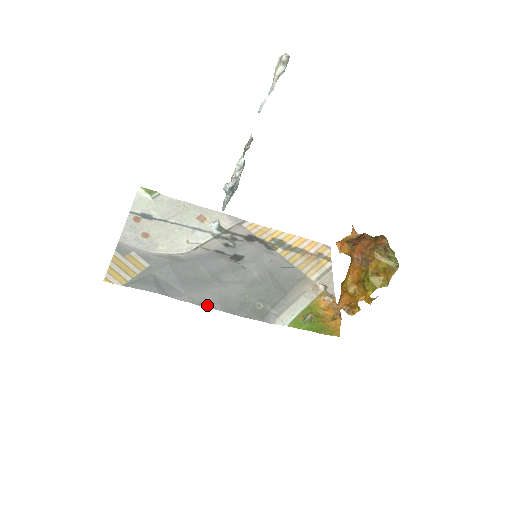
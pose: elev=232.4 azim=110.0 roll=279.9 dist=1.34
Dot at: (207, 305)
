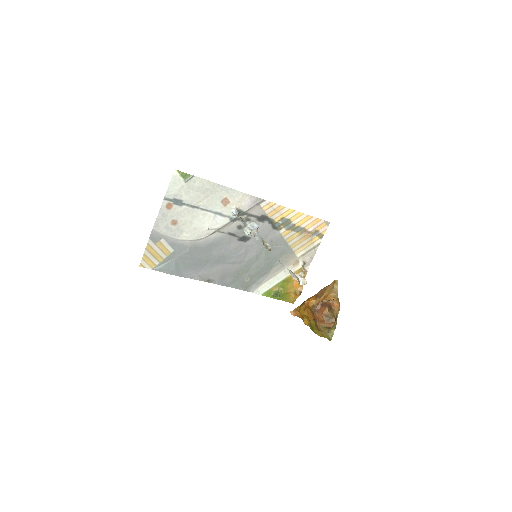
Dot at: (210, 281)
